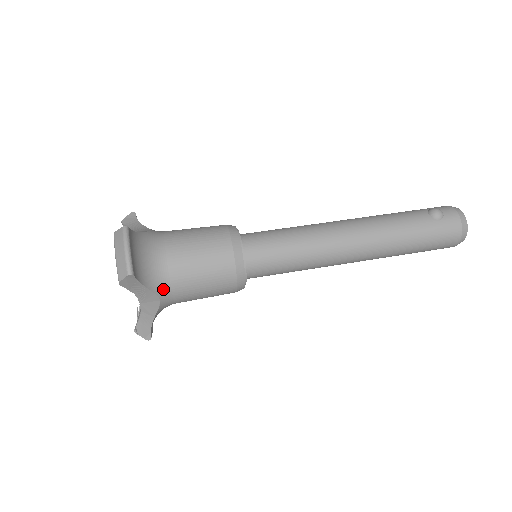
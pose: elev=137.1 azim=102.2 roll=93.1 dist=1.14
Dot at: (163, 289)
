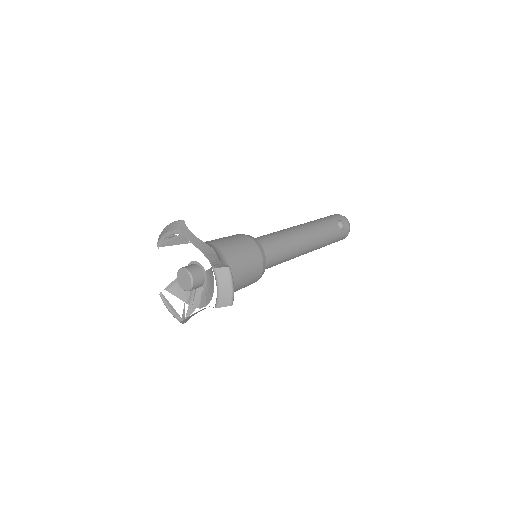
Dot at: occluded
